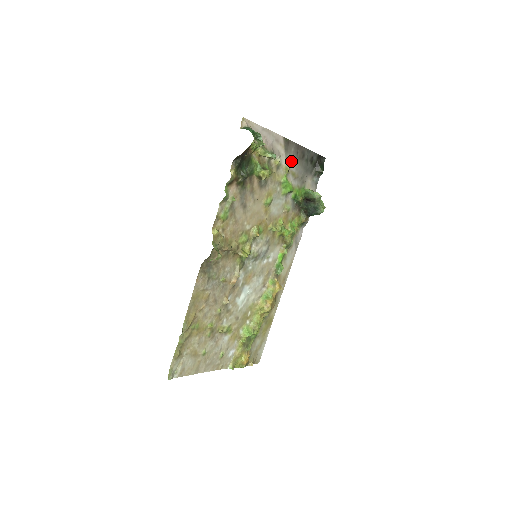
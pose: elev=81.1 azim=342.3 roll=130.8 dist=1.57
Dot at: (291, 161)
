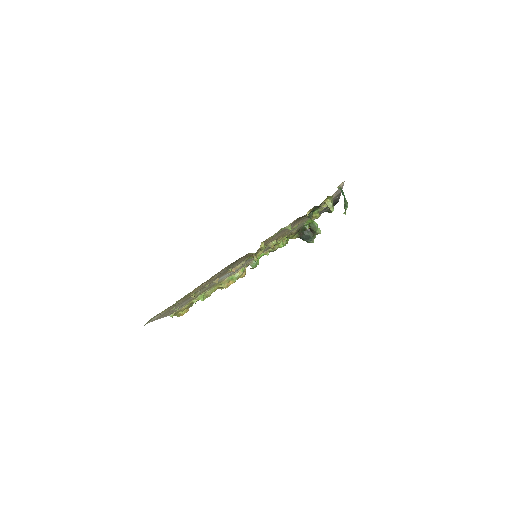
Dot at: occluded
